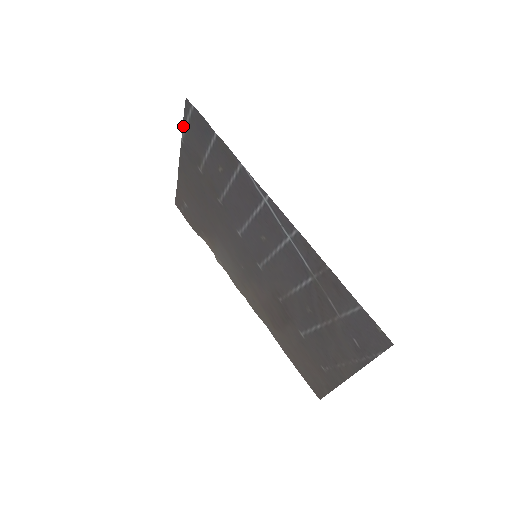
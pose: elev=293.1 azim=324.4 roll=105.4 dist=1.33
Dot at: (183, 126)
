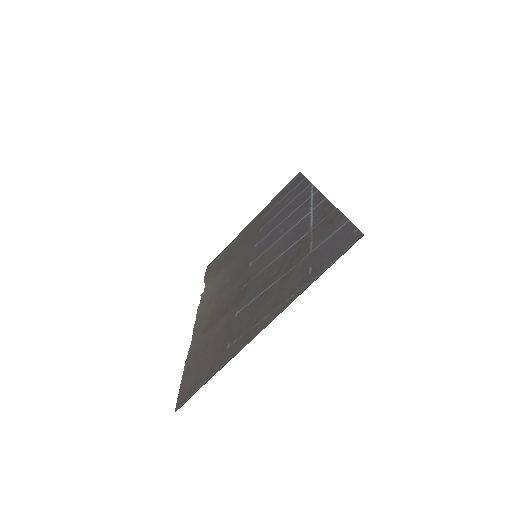
Dot at: (279, 192)
